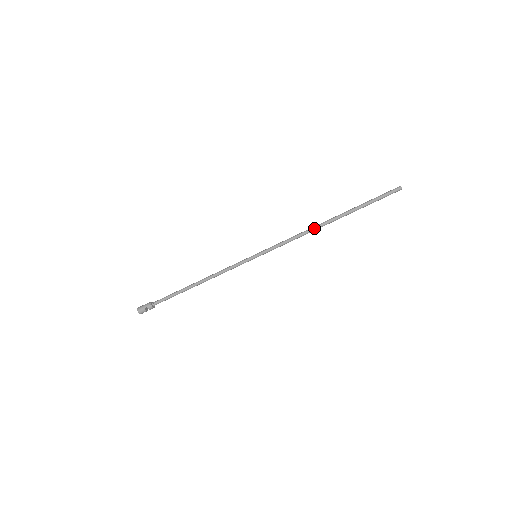
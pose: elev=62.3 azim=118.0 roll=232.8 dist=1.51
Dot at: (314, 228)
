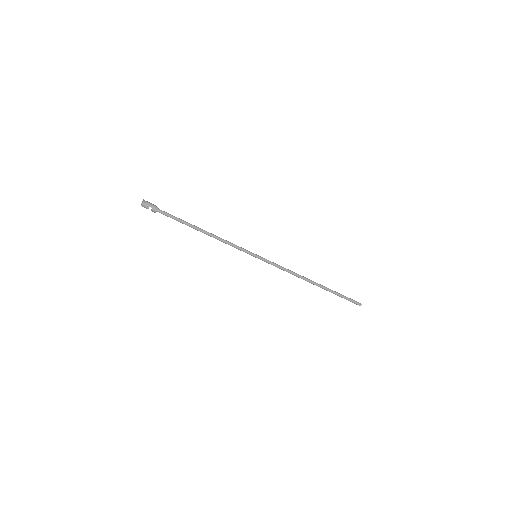
Dot at: (303, 278)
